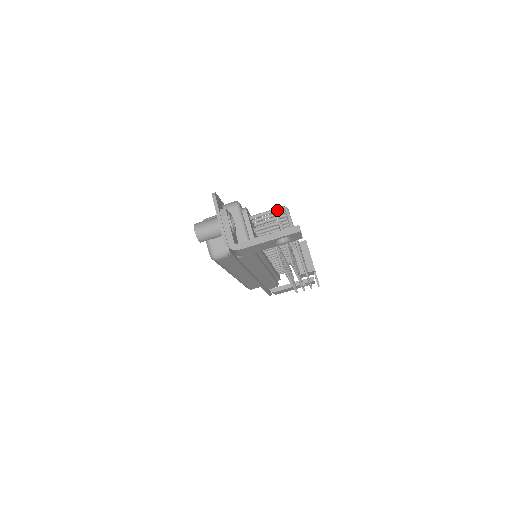
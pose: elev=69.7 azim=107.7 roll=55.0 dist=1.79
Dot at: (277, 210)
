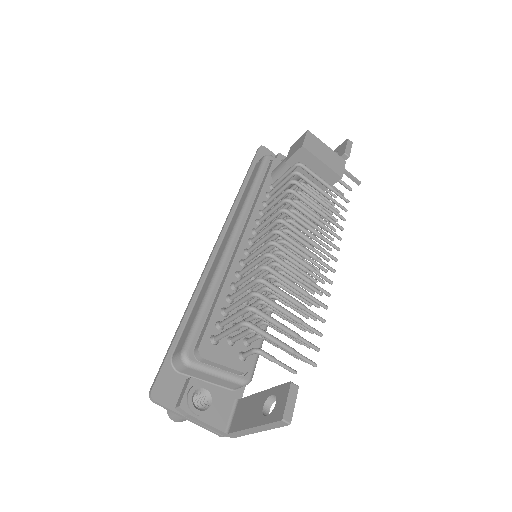
Dot at: (237, 329)
